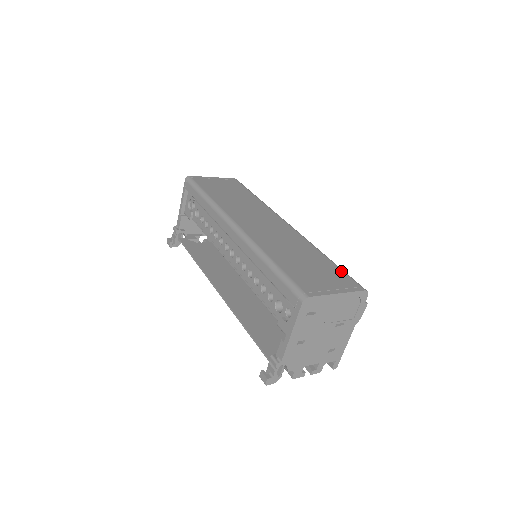
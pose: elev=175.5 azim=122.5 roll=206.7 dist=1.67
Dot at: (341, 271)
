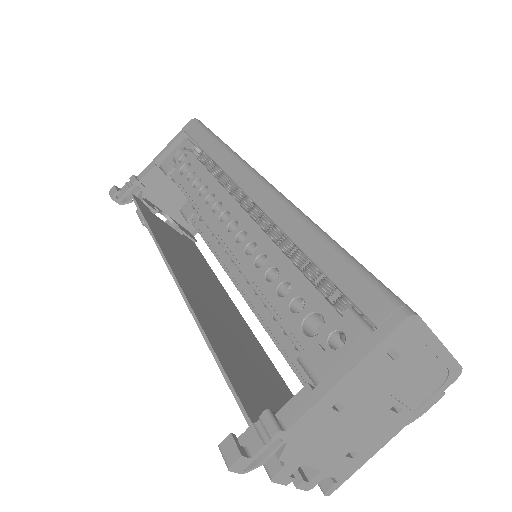
Dot at: occluded
